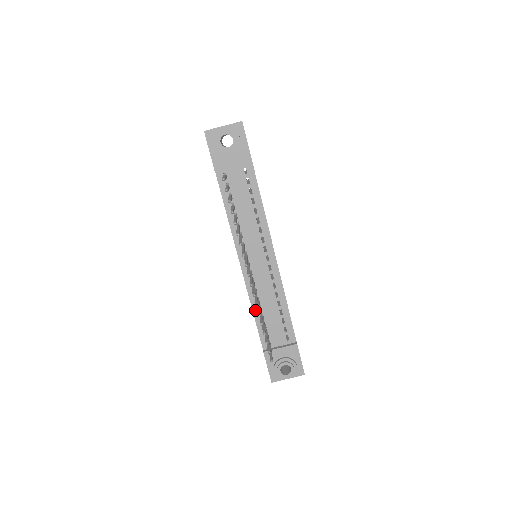
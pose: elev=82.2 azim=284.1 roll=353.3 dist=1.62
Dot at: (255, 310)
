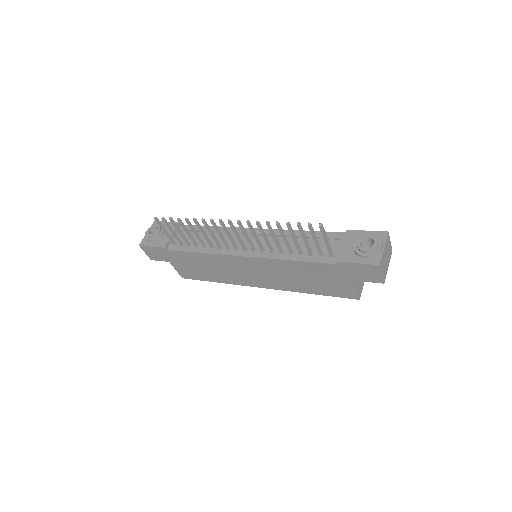
Dot at: (290, 258)
